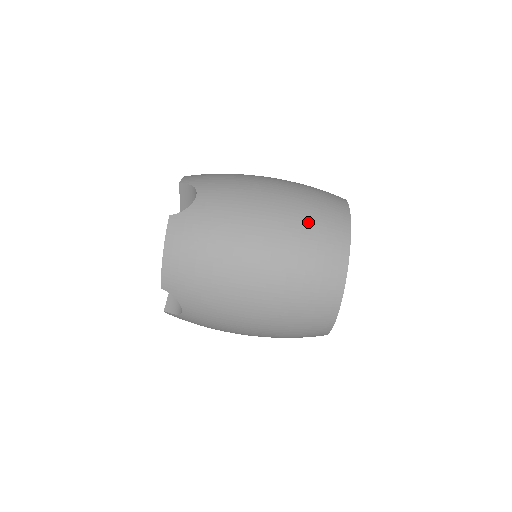
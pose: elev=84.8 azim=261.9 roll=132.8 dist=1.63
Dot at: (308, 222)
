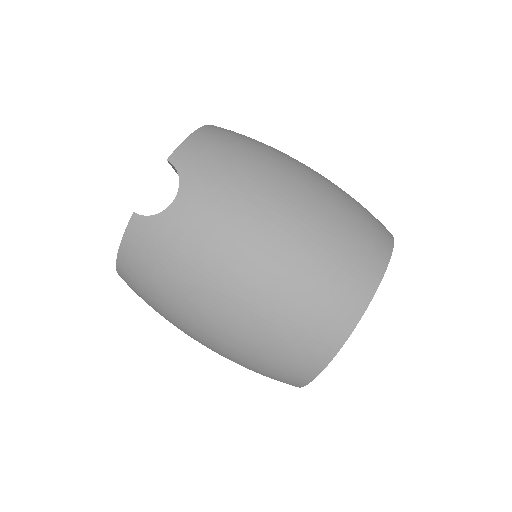
Dot at: occluded
